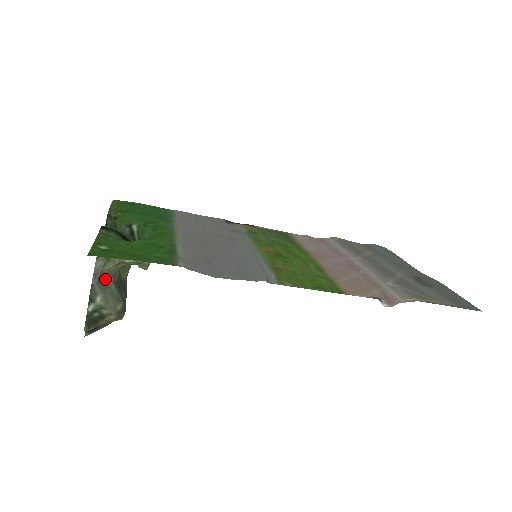
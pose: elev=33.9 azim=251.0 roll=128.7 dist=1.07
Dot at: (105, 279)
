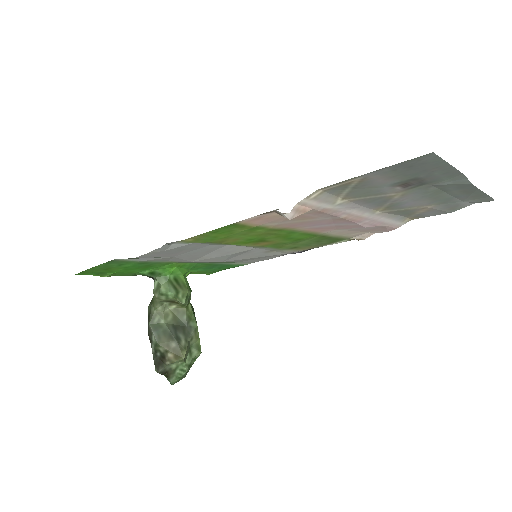
Dot at: (157, 320)
